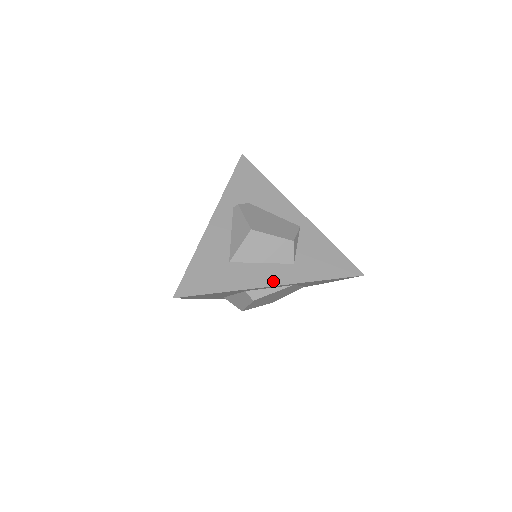
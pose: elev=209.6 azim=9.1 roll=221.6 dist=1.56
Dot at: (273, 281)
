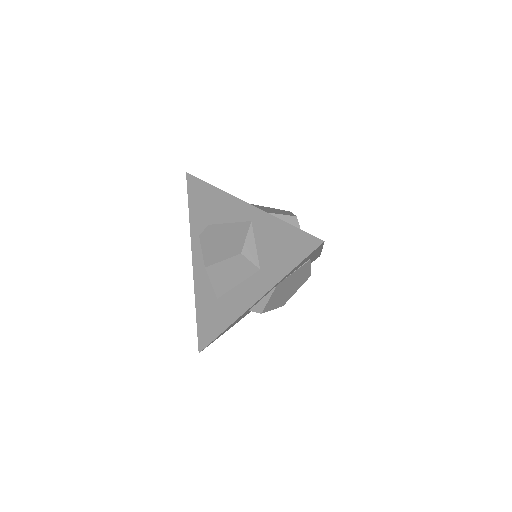
Dot at: (251, 300)
